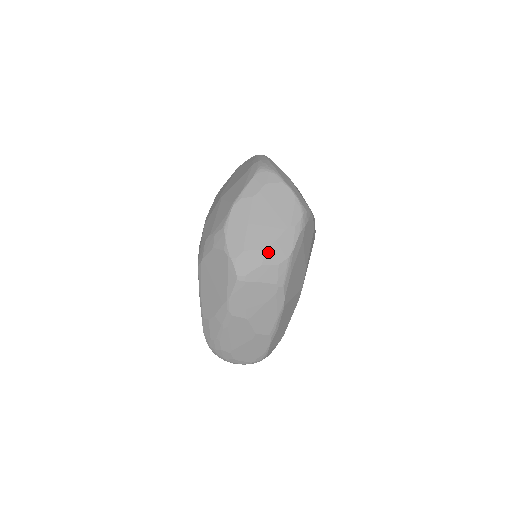
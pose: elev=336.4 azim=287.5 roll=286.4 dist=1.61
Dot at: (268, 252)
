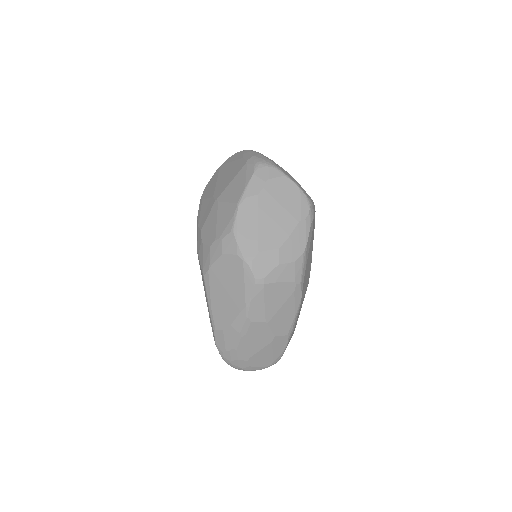
Dot at: (283, 250)
